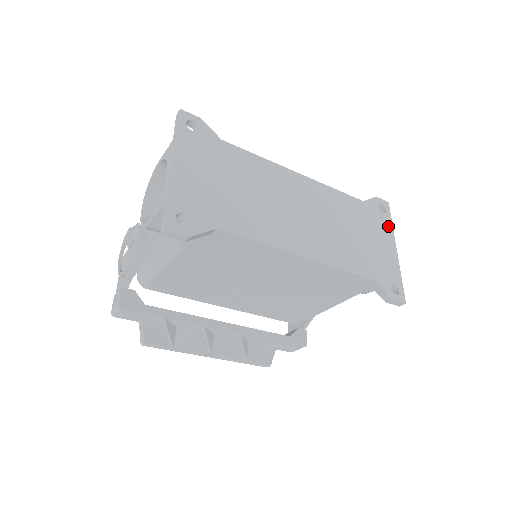
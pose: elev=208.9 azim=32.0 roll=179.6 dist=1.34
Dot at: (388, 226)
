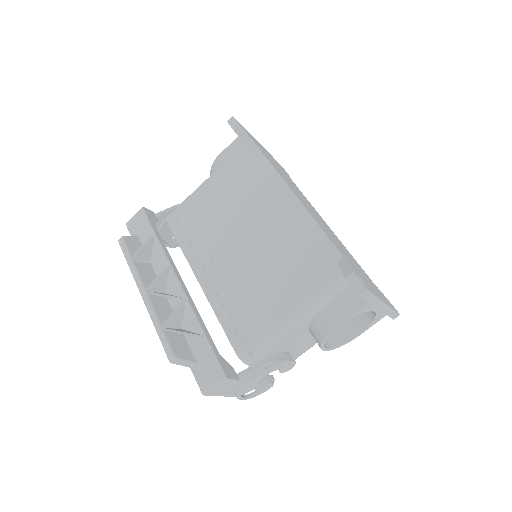
Dot at: occluded
